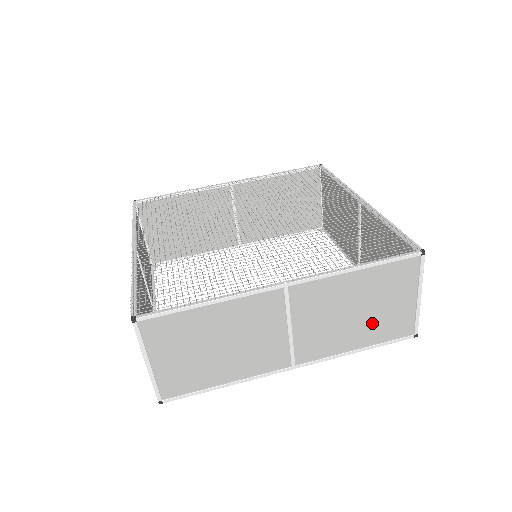
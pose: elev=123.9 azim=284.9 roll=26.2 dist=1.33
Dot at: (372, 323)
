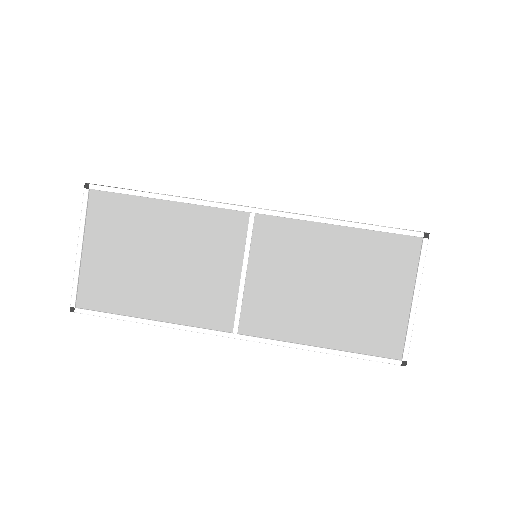
Dot at: (347, 315)
